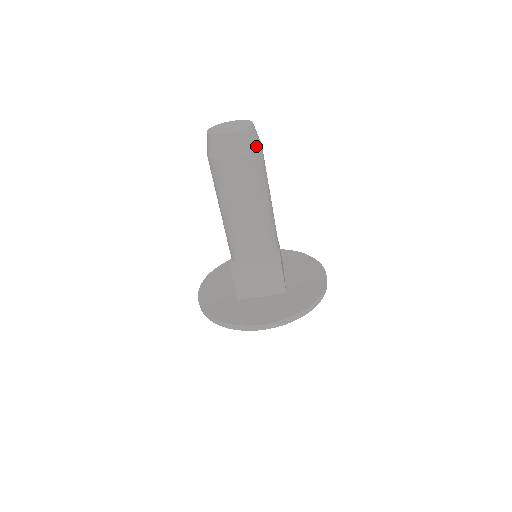
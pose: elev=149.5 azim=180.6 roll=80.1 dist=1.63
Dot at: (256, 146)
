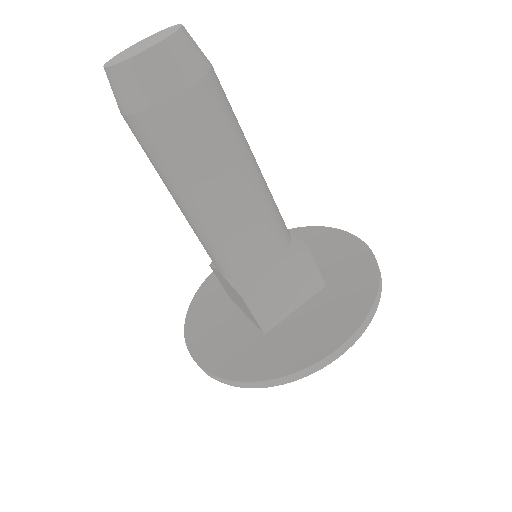
Dot at: (151, 97)
